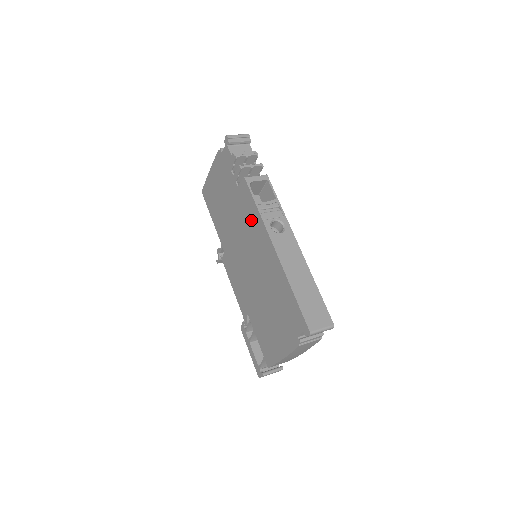
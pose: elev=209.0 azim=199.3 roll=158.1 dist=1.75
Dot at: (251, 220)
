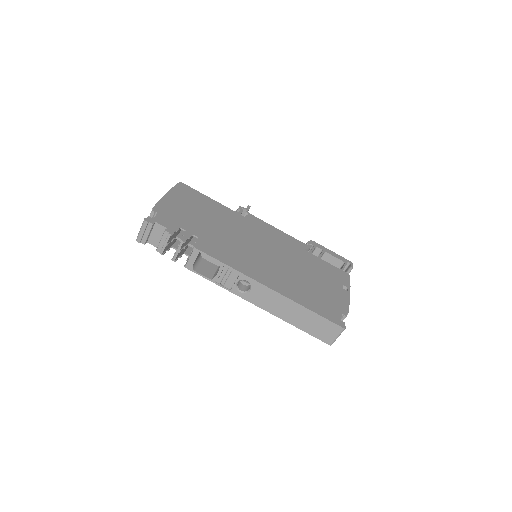
Dot at: occluded
